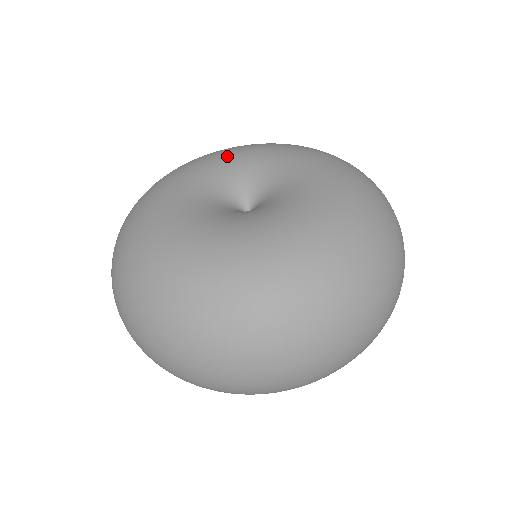
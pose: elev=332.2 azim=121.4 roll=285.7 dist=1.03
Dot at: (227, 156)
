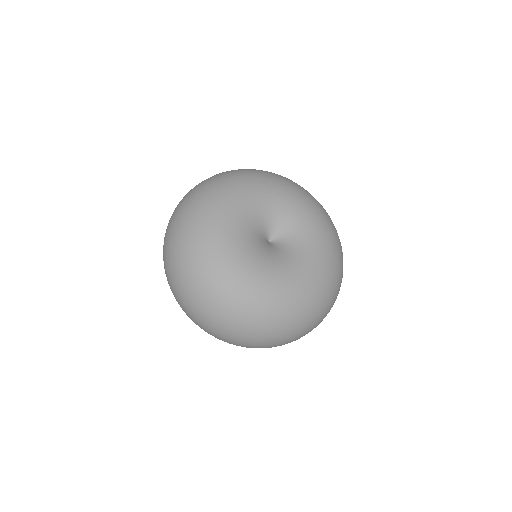
Dot at: (241, 203)
